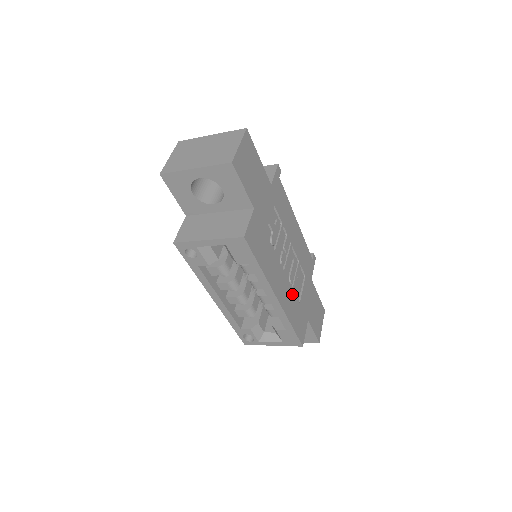
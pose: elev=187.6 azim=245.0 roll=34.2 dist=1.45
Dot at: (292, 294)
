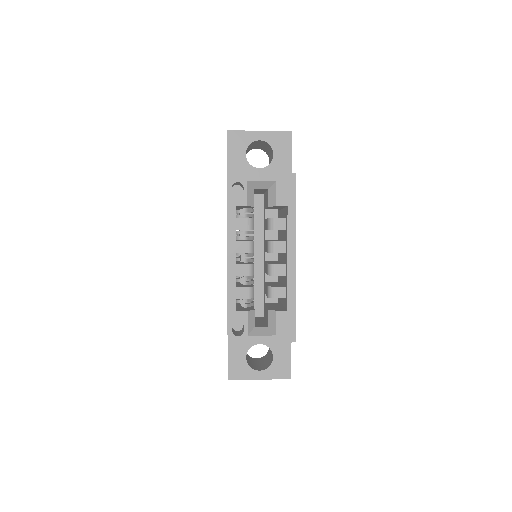
Dot at: occluded
